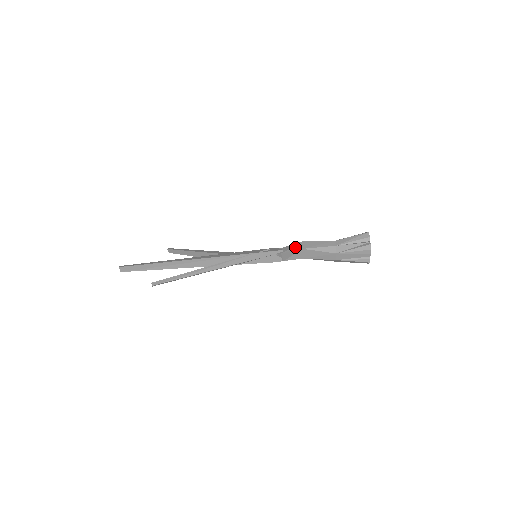
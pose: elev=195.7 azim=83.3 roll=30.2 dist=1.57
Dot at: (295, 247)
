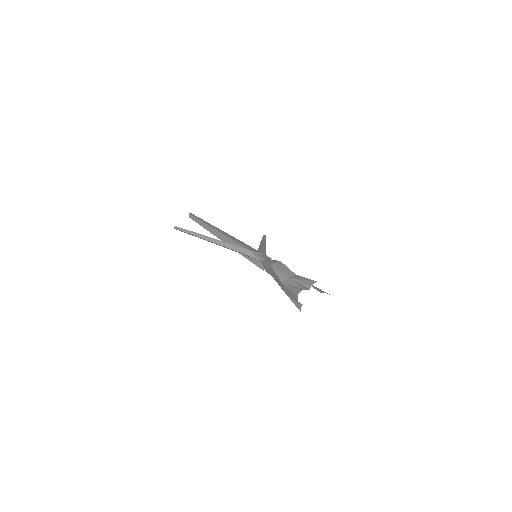
Dot at: (271, 262)
